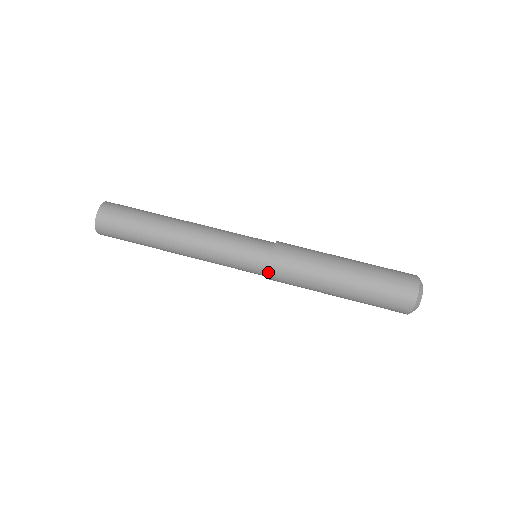
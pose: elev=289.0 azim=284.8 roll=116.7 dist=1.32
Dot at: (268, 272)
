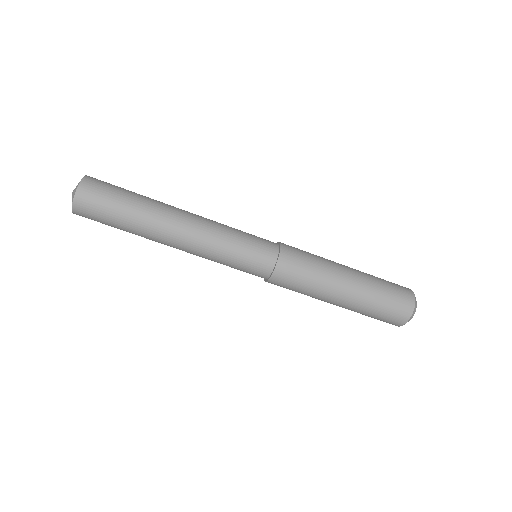
Dot at: (268, 280)
